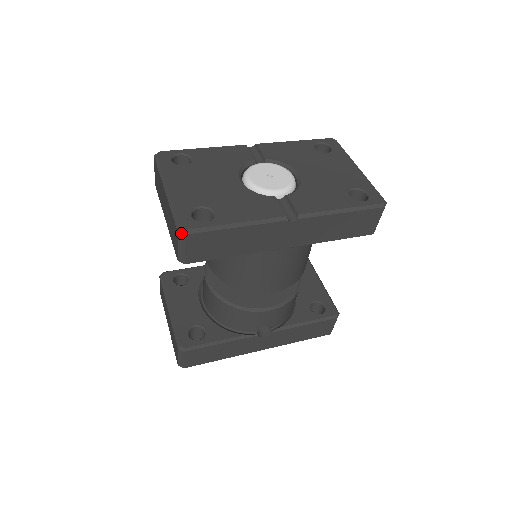
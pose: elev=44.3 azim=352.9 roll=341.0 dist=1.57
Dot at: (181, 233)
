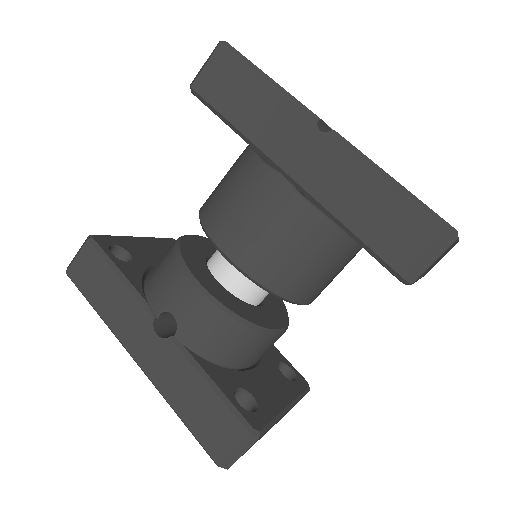
Dot at: (219, 43)
